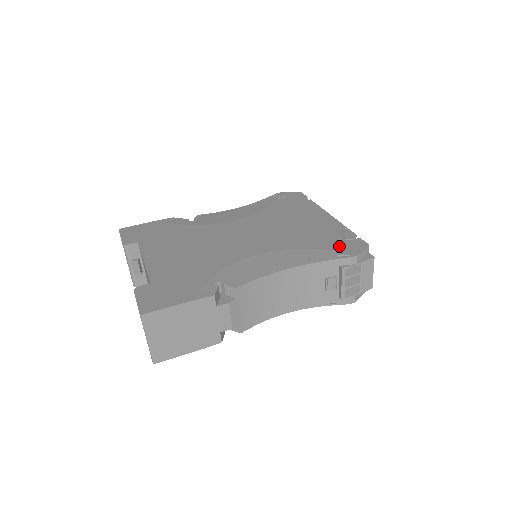
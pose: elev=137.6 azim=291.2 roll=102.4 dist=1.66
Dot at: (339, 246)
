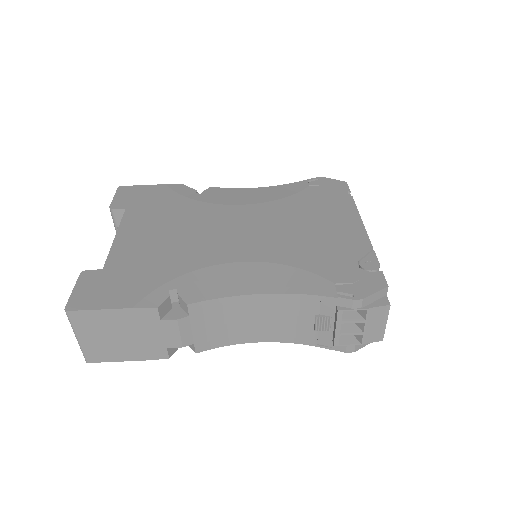
Dot at: (347, 277)
